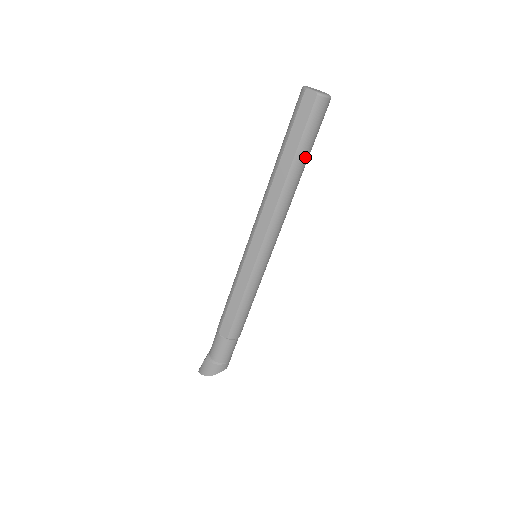
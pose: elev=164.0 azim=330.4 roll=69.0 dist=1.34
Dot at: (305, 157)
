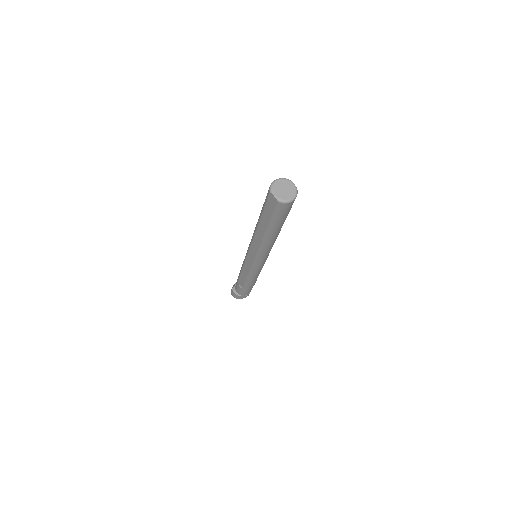
Dot at: (278, 227)
